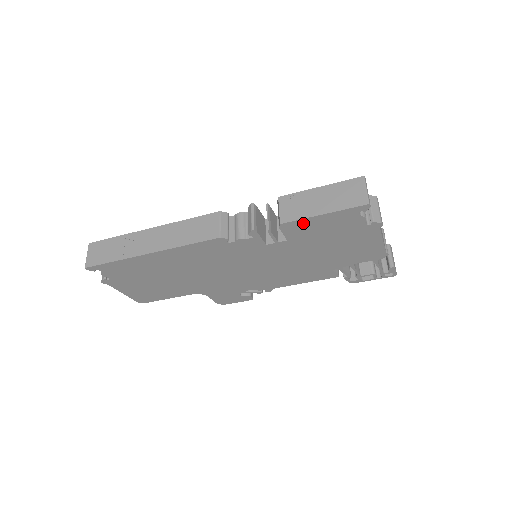
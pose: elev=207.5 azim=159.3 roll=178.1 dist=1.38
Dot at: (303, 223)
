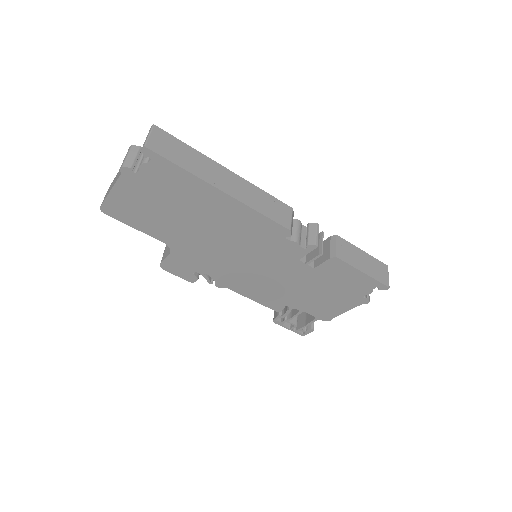
Dot at: (345, 267)
